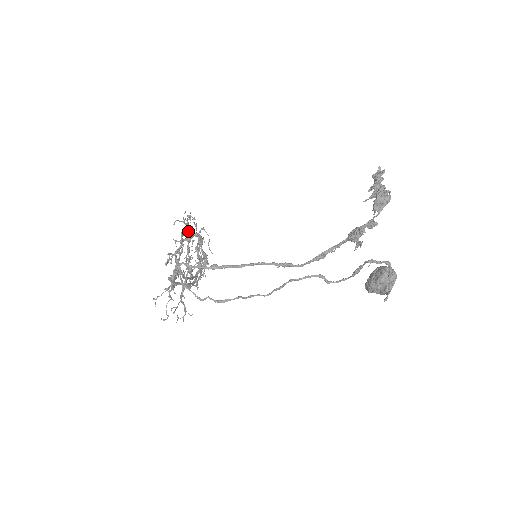
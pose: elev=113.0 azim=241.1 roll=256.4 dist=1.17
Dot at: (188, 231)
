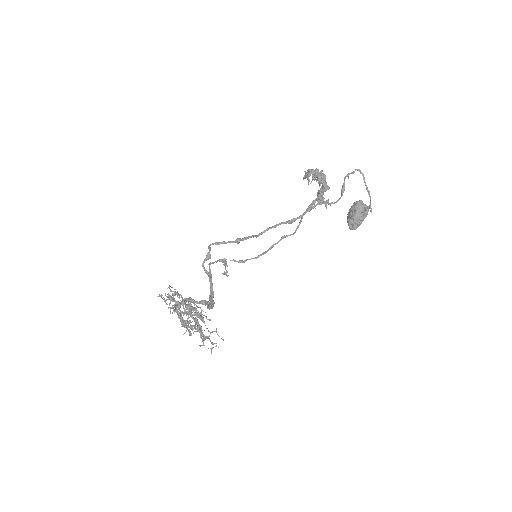
Dot at: (170, 312)
